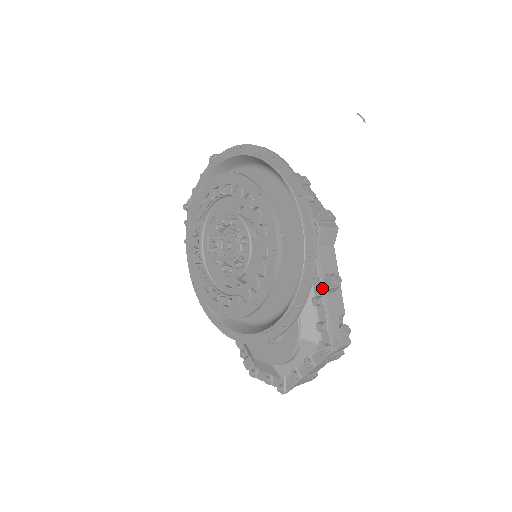
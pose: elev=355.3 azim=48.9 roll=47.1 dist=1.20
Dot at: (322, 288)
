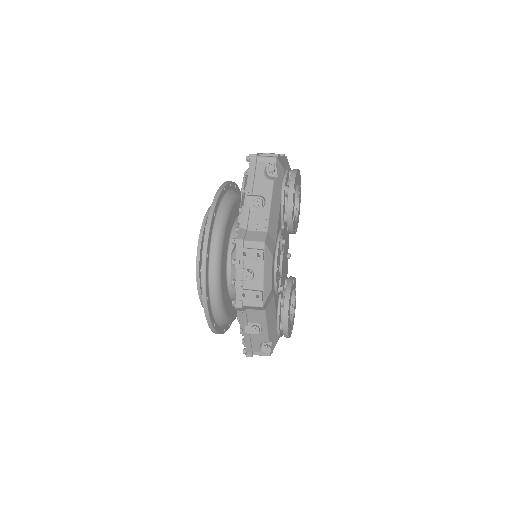
Dot at: (242, 329)
